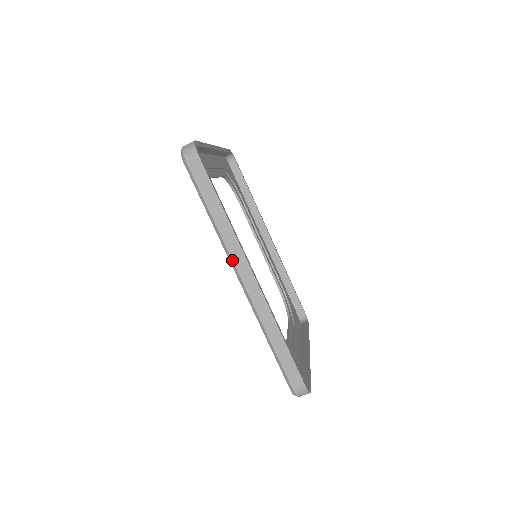
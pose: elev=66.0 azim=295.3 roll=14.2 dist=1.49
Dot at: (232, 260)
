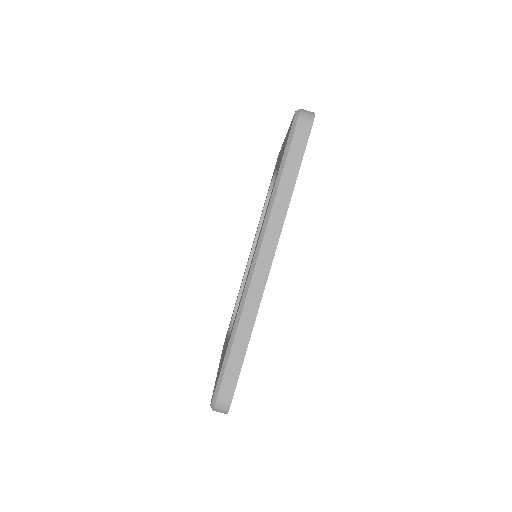
Dot at: (263, 239)
